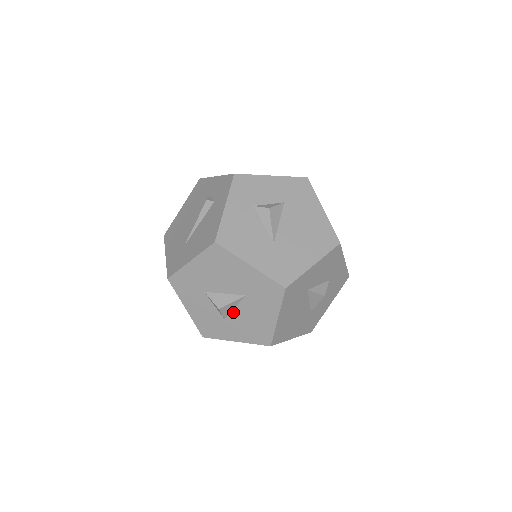
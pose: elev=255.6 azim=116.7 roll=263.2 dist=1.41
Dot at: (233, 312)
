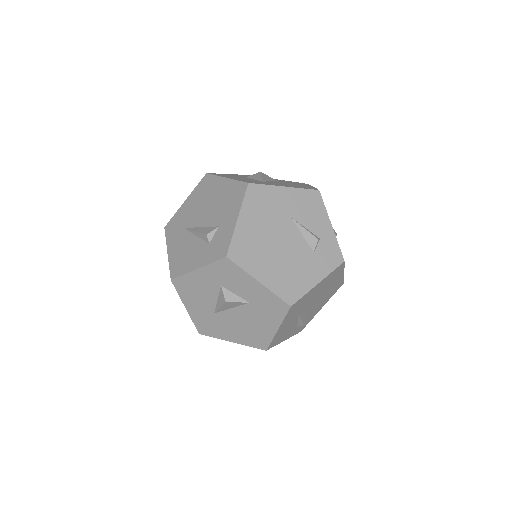
Dot at: occluded
